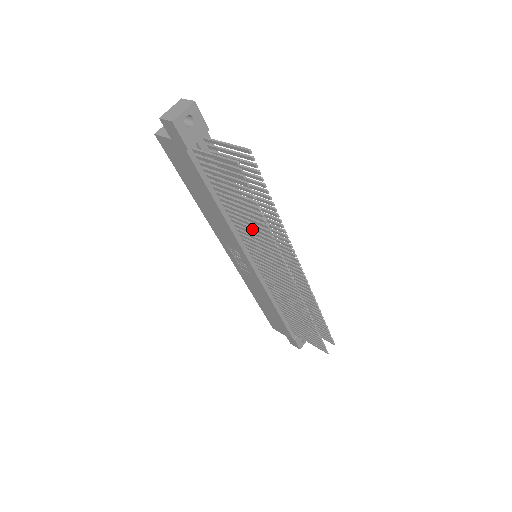
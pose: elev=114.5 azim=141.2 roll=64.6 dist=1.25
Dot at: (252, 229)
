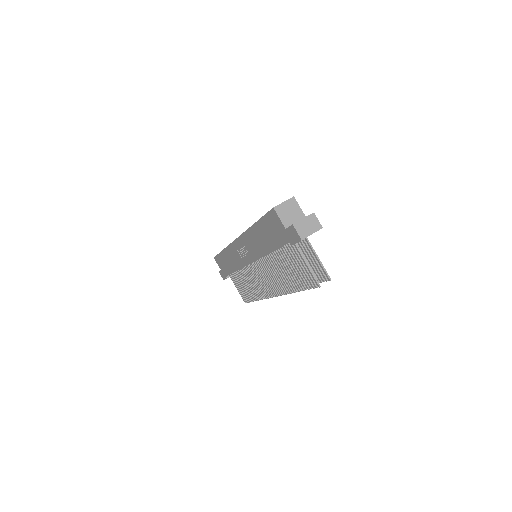
Dot at: (280, 275)
